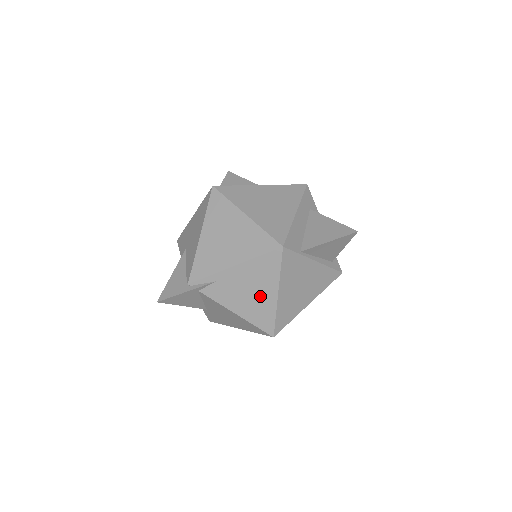
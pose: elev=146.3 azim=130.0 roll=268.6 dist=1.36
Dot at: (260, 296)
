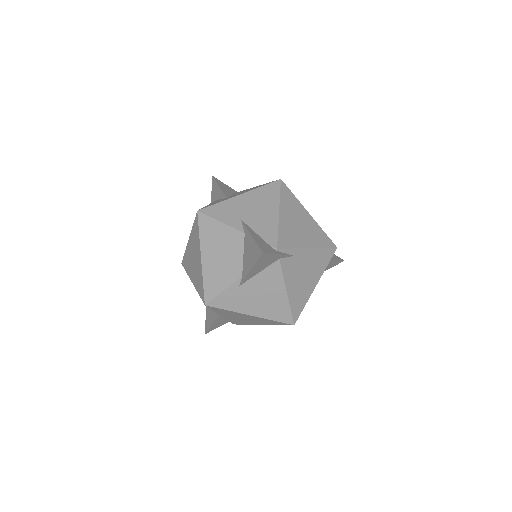
Dot at: (308, 282)
